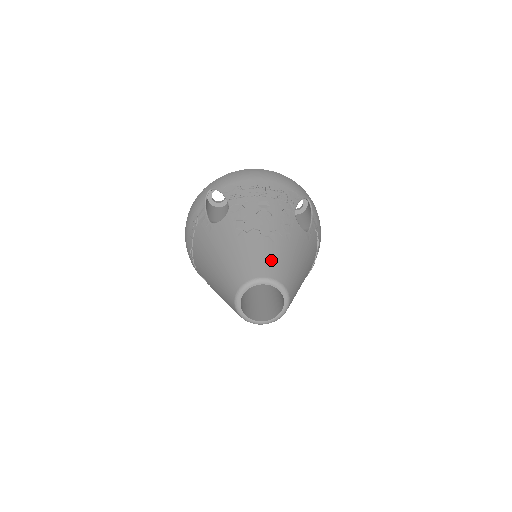
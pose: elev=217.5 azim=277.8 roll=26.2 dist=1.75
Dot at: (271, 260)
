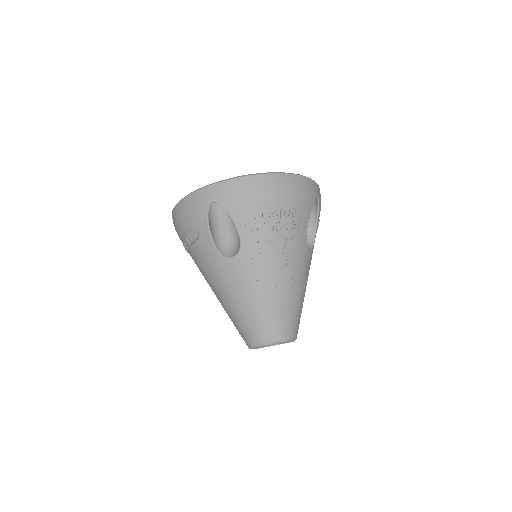
Dot at: (286, 318)
